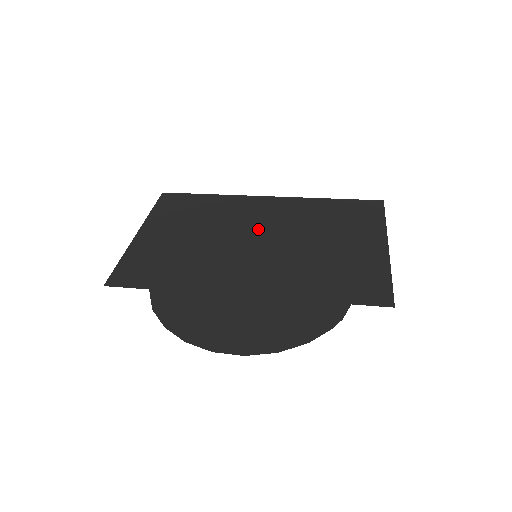
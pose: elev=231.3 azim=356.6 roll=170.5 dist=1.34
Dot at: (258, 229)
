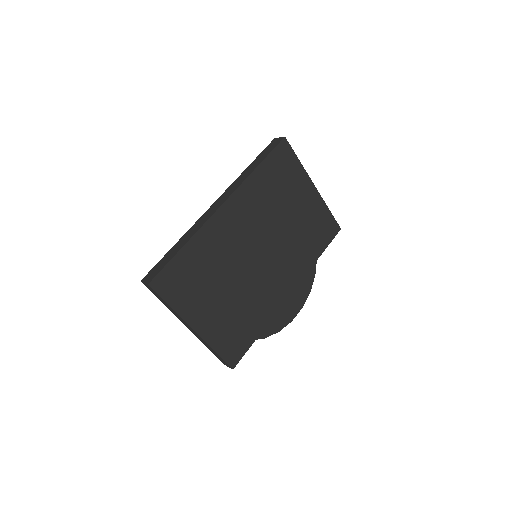
Dot at: (252, 244)
